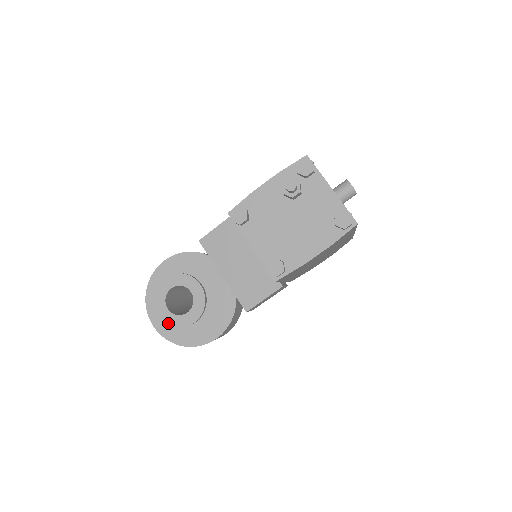
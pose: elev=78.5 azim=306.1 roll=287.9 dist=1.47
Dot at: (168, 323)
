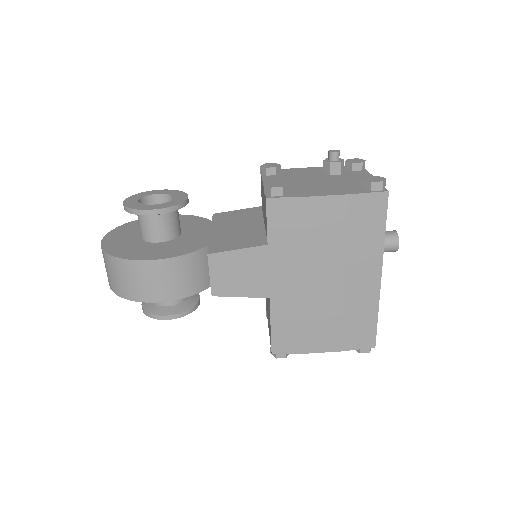
Dot at: (126, 205)
